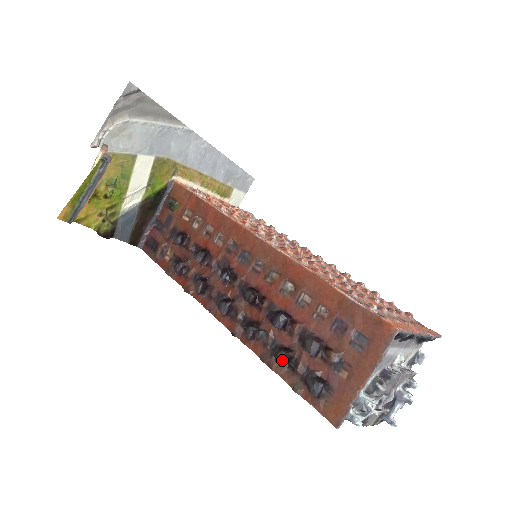
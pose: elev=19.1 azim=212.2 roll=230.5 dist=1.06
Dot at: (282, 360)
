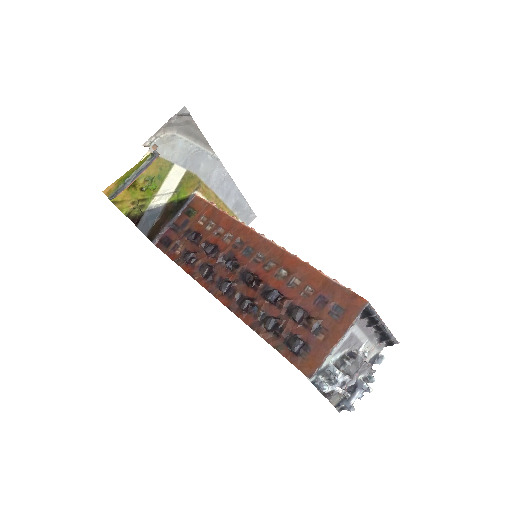
Dot at: (270, 325)
